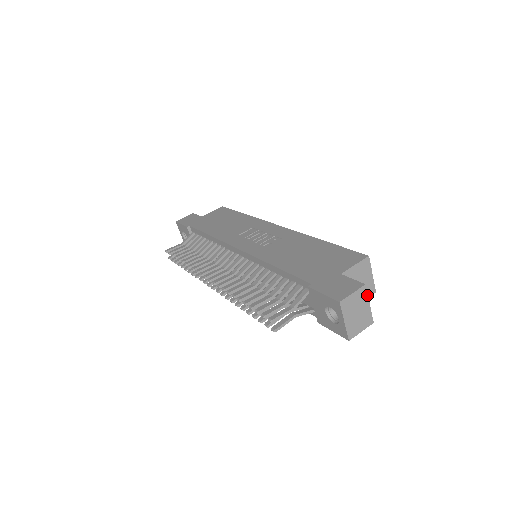
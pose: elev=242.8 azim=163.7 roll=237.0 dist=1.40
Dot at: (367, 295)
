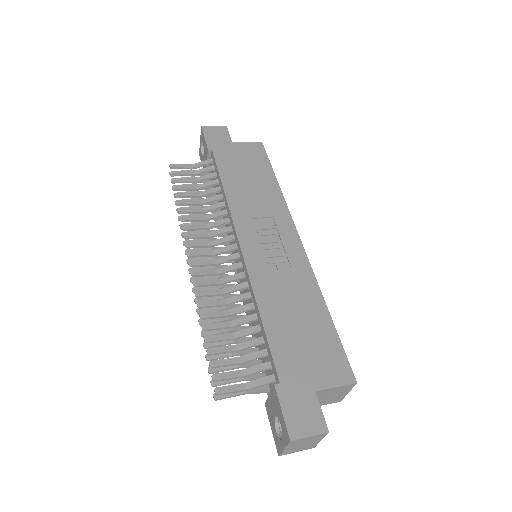
Dot at: (324, 436)
